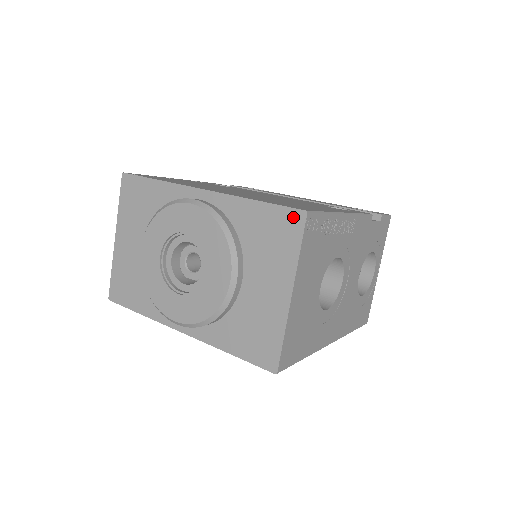
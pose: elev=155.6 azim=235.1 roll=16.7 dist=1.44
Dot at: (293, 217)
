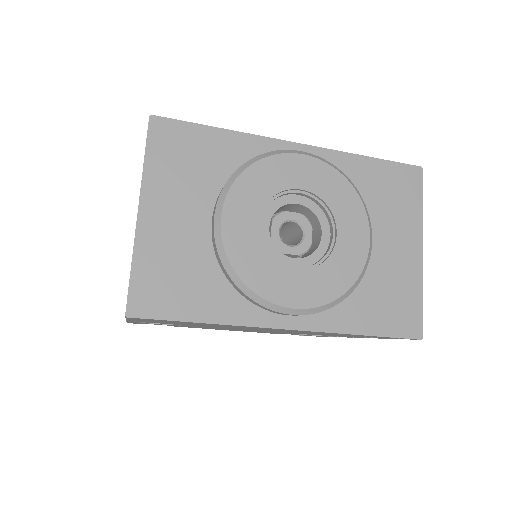
Dot at: (411, 173)
